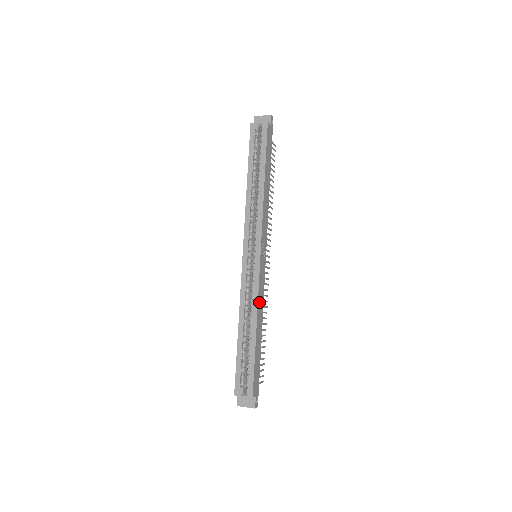
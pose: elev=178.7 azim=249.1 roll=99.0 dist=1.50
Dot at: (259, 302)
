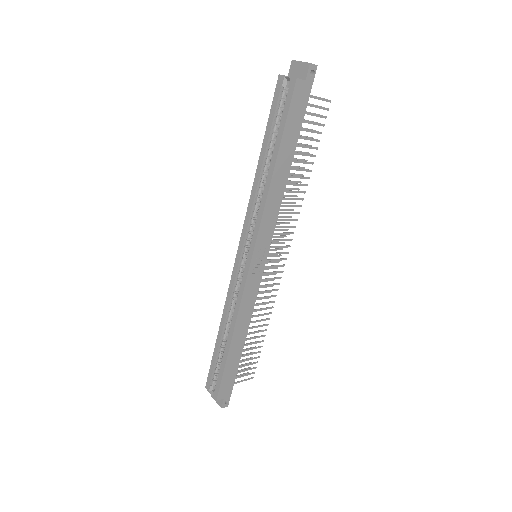
Dot at: (242, 312)
